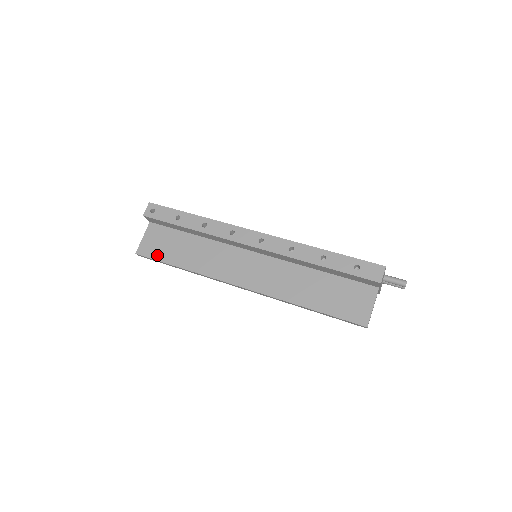
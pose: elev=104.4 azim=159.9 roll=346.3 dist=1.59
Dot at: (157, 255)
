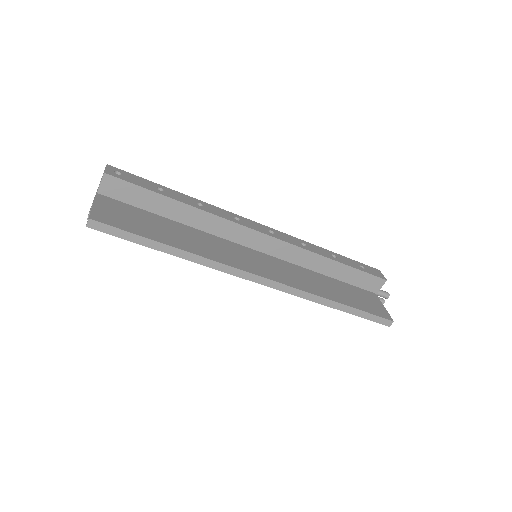
Dot at: (129, 227)
